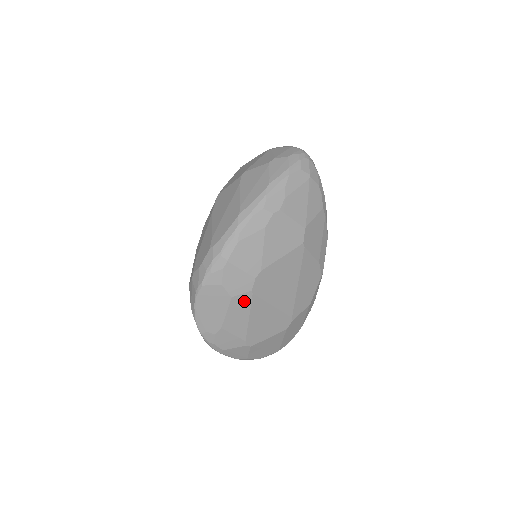
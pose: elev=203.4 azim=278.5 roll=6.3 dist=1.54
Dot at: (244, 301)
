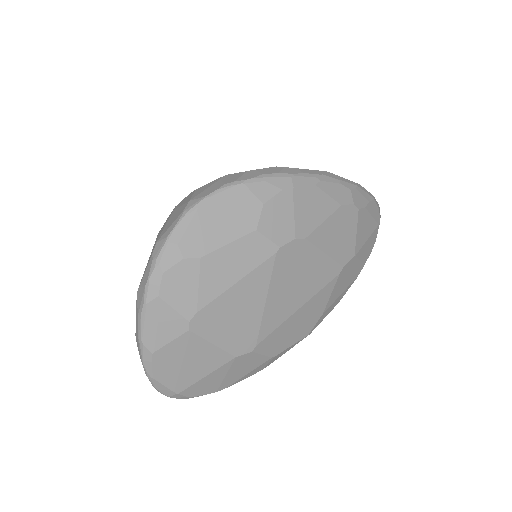
Dot at: (259, 252)
